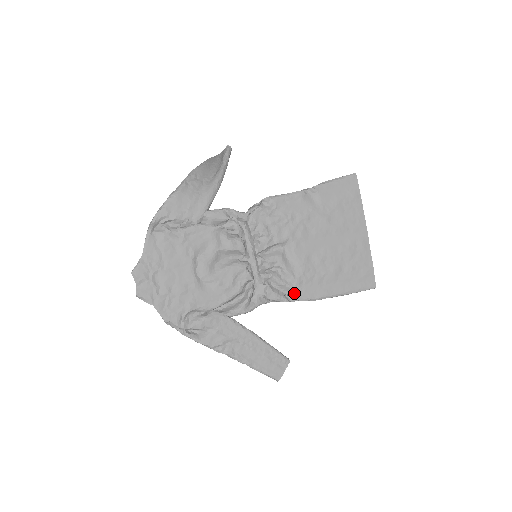
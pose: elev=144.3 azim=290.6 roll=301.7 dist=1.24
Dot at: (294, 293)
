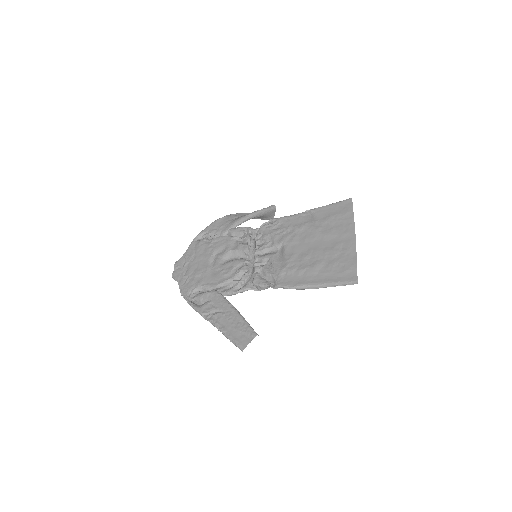
Dot at: (276, 281)
